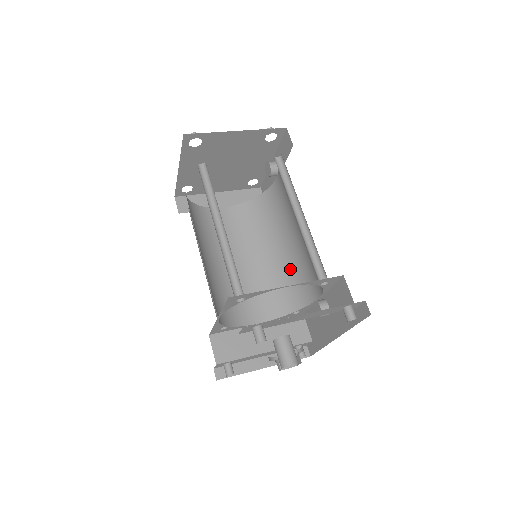
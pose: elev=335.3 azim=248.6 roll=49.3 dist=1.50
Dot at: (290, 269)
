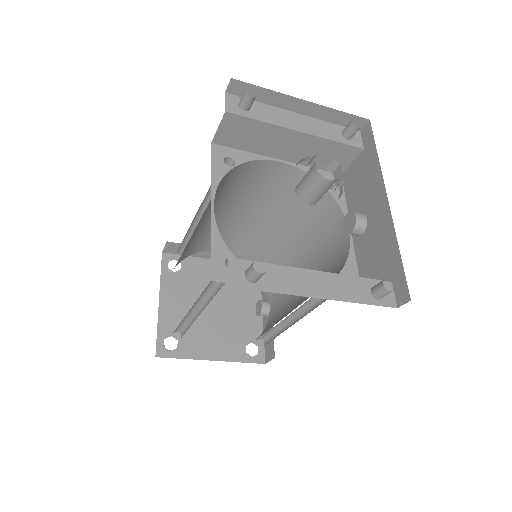
Dot at: occluded
